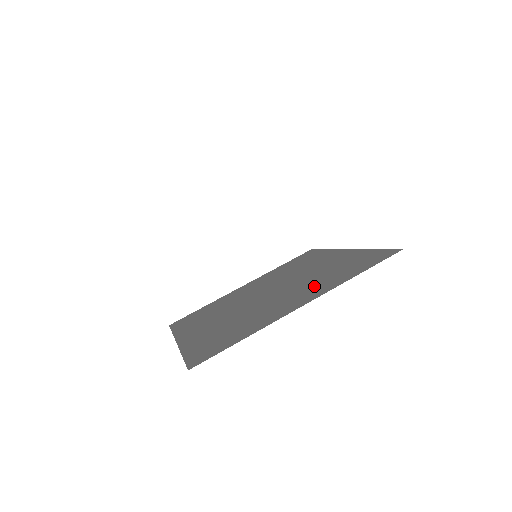
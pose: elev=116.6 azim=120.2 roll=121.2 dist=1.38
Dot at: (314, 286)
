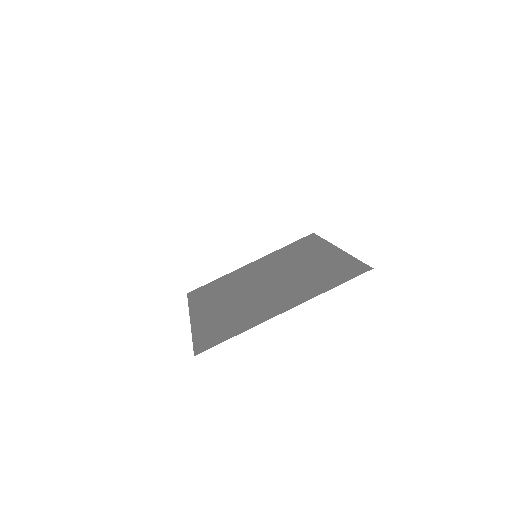
Dot at: (299, 289)
